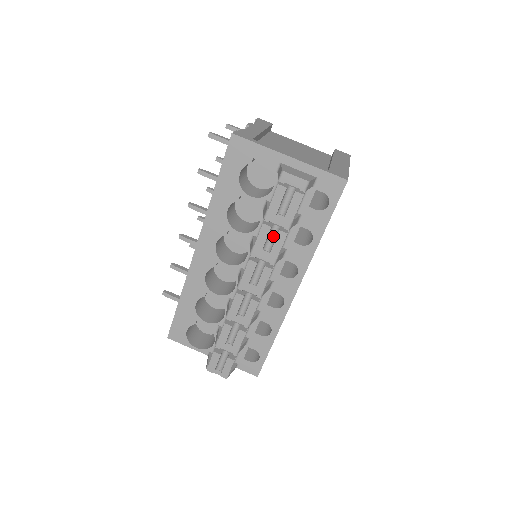
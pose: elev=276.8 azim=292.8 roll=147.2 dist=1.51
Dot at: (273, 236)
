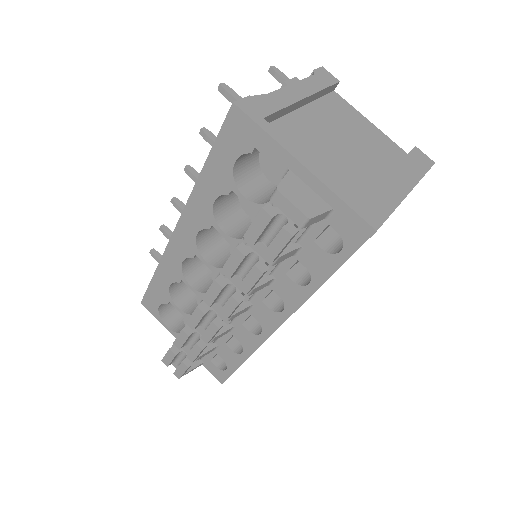
Dot at: (251, 264)
